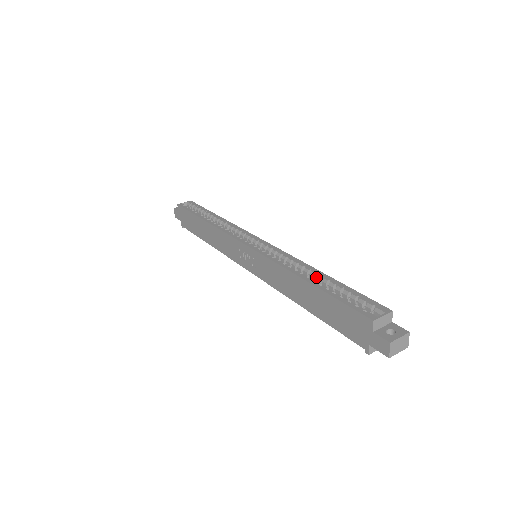
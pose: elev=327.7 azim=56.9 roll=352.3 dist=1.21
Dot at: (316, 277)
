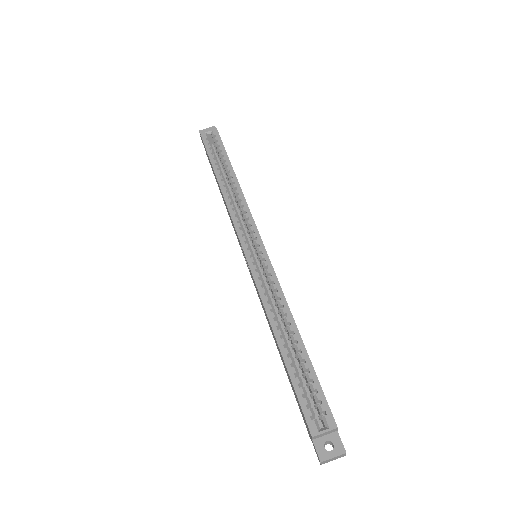
Dot at: (291, 337)
